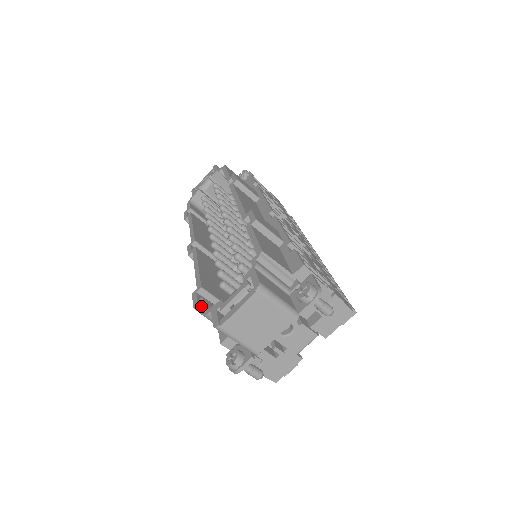
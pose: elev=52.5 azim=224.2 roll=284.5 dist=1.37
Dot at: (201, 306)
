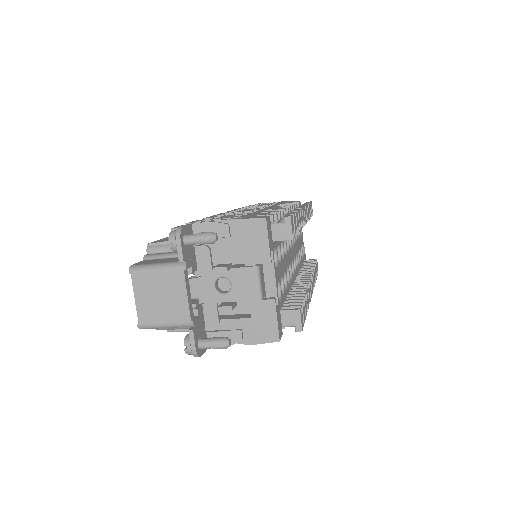
Dot at: occluded
